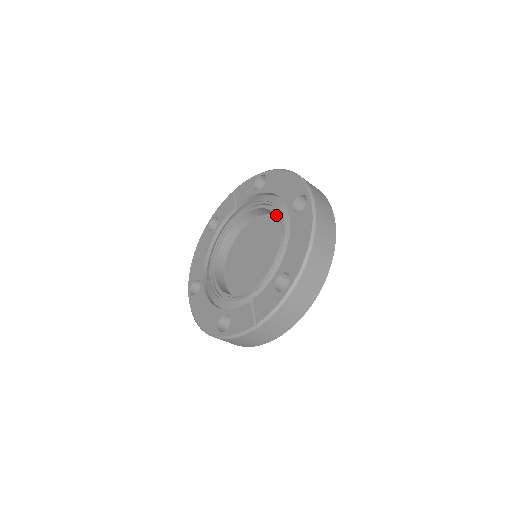
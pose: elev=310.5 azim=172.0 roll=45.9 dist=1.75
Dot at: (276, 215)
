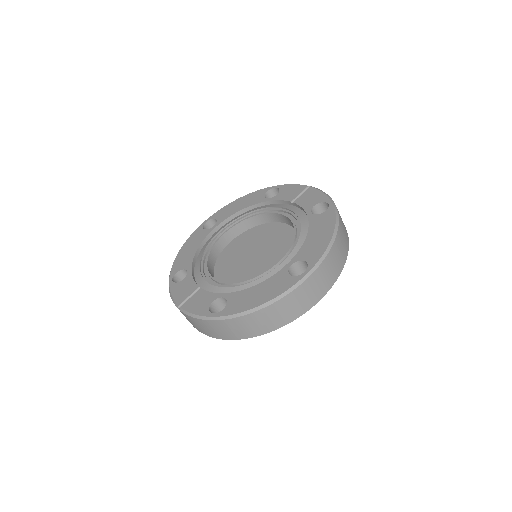
Dot at: (287, 251)
